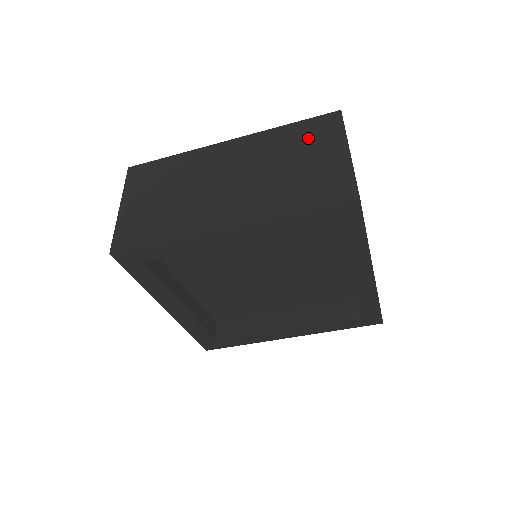
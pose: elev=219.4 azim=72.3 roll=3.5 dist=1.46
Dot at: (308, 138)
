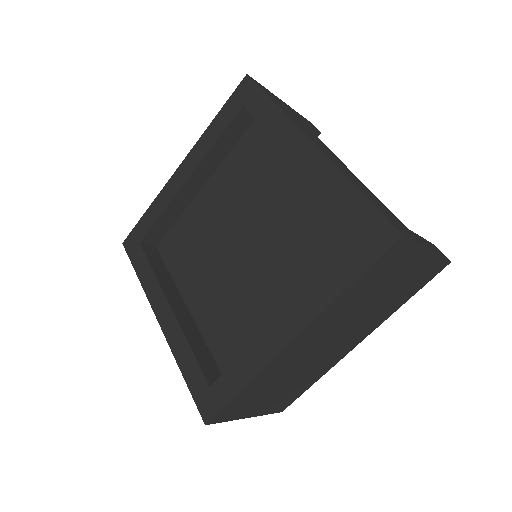
Dot at: occluded
